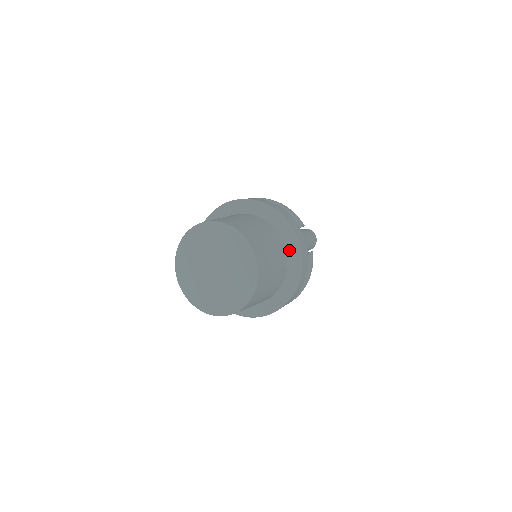
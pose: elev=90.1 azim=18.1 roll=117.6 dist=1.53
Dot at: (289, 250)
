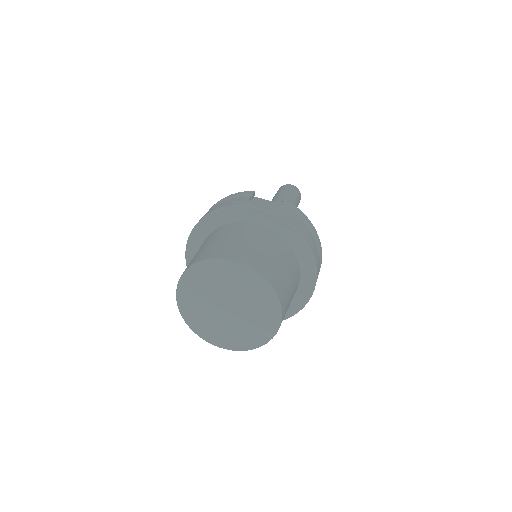
Dot at: (263, 222)
